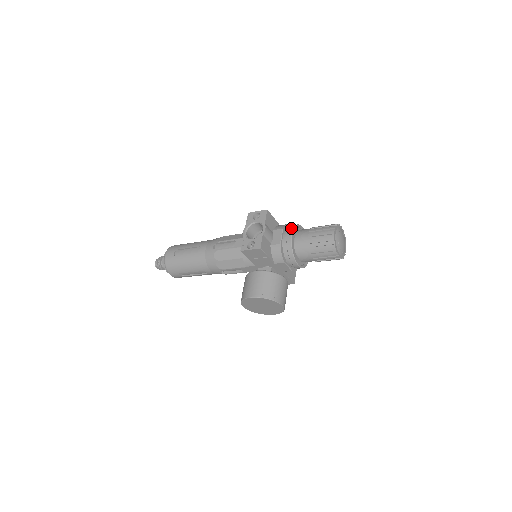
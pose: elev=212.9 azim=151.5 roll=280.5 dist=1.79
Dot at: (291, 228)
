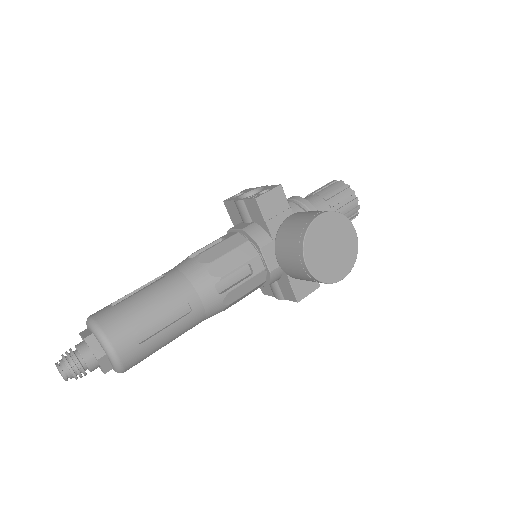
Dot at: occluded
